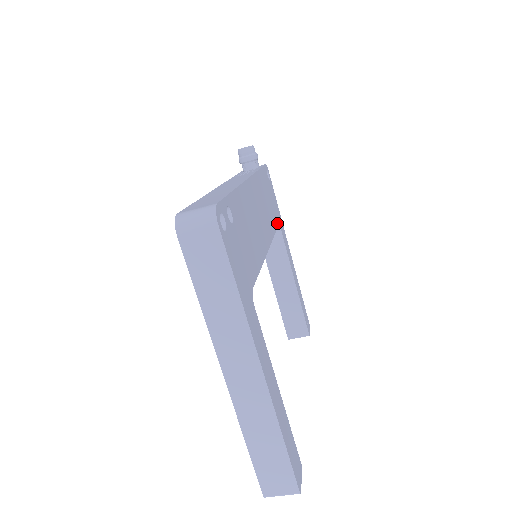
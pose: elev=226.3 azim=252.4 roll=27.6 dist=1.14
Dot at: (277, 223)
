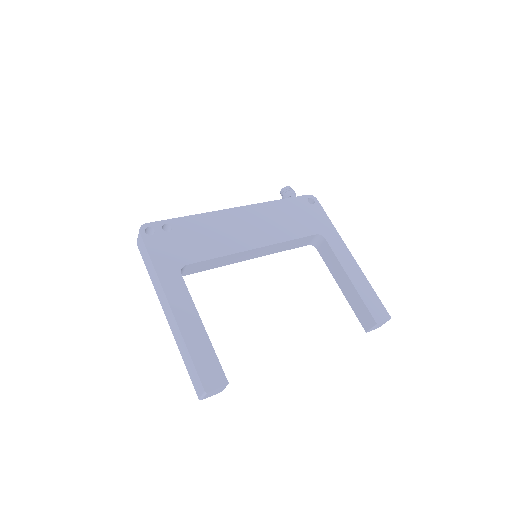
Dot at: (313, 233)
